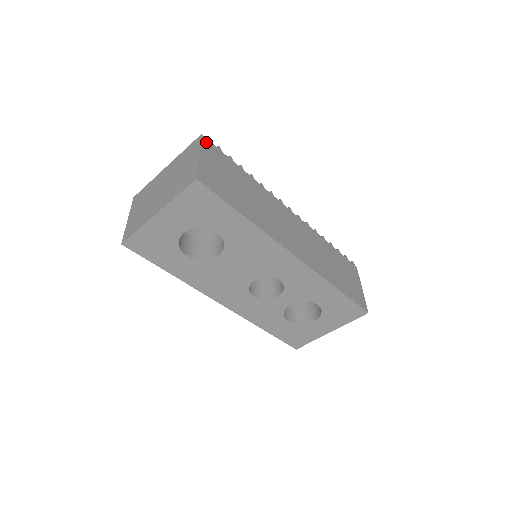
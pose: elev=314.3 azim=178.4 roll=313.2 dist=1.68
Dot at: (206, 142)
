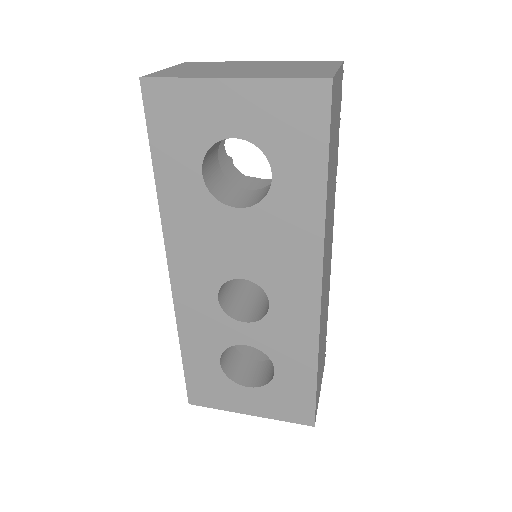
Dot at: (342, 73)
